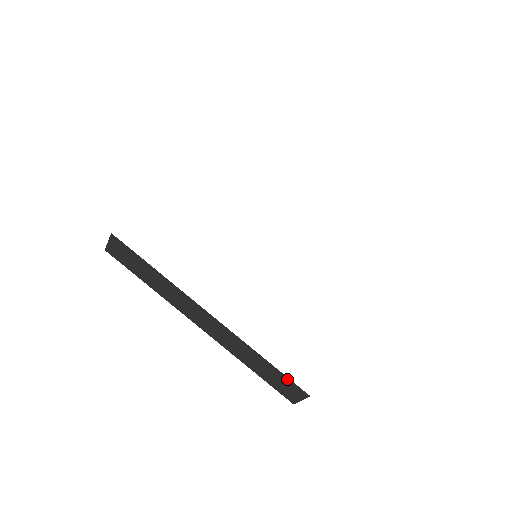
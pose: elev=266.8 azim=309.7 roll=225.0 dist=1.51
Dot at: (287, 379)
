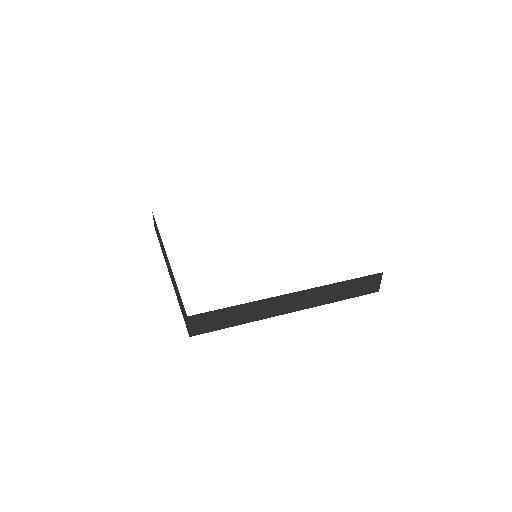
Dot at: (363, 278)
